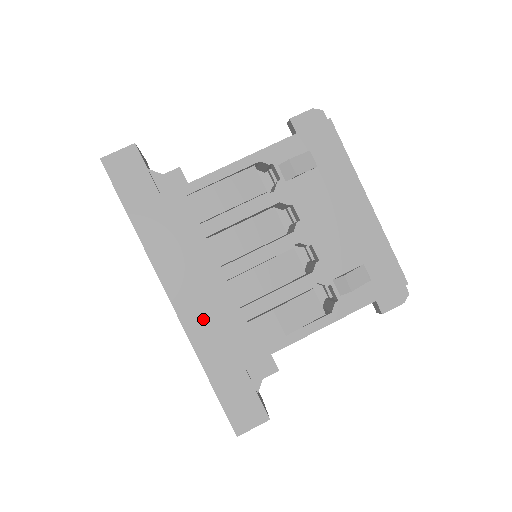
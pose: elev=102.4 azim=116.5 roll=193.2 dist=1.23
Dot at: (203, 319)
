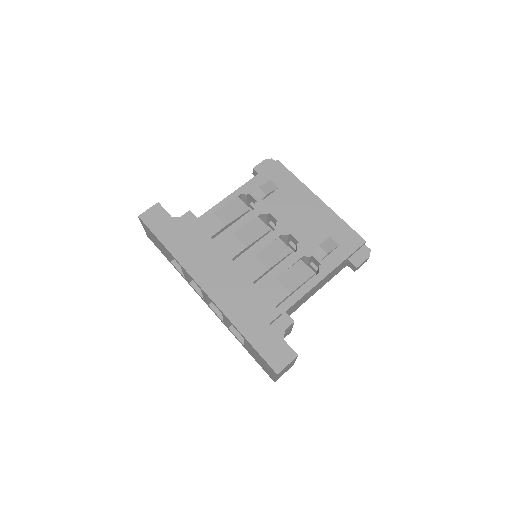
Dot at: (229, 297)
